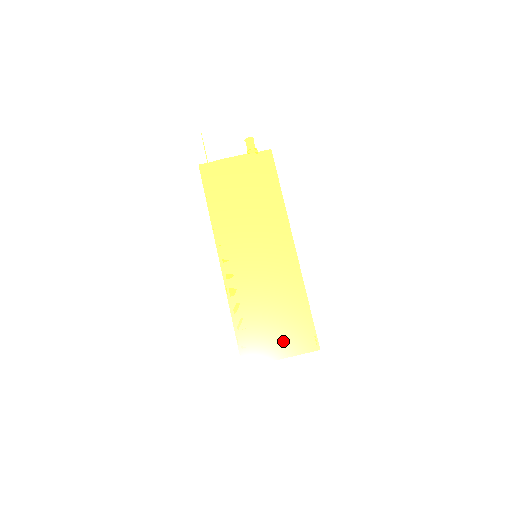
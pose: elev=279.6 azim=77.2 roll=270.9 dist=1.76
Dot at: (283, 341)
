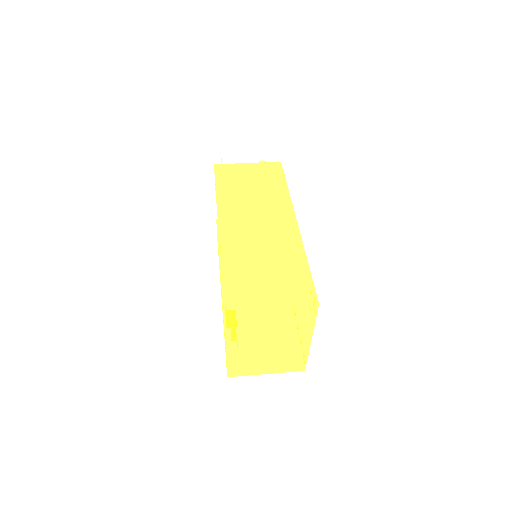
Dot at: (277, 291)
